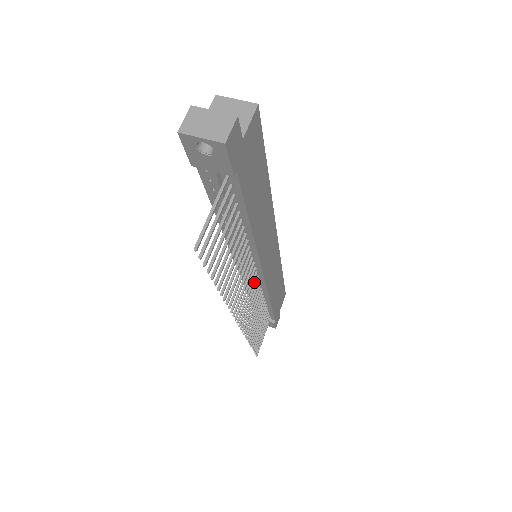
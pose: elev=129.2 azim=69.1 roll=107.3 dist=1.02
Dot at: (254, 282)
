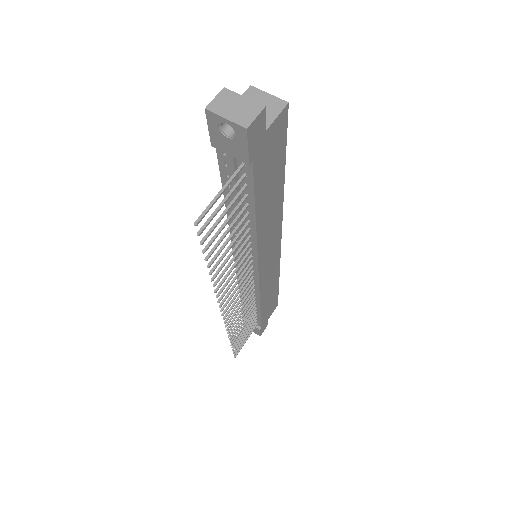
Dot at: occluded
